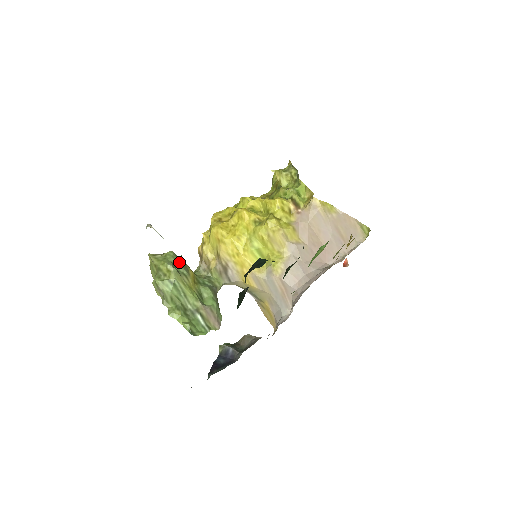
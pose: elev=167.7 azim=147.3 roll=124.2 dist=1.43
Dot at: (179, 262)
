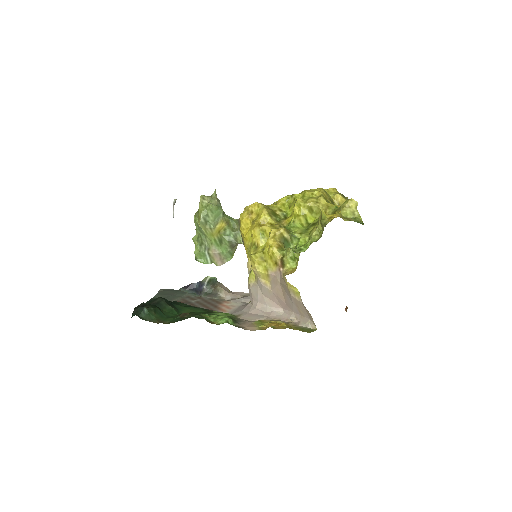
Dot at: (214, 215)
